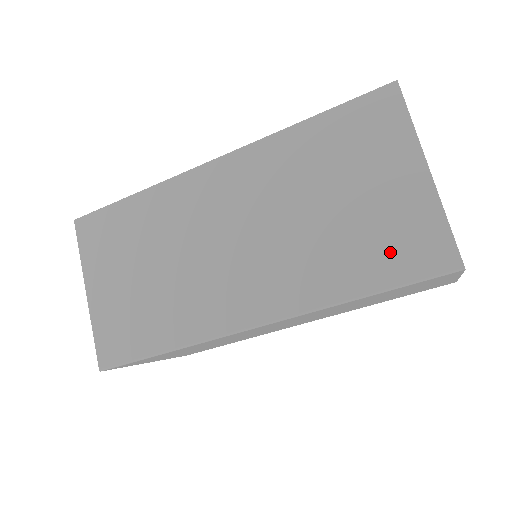
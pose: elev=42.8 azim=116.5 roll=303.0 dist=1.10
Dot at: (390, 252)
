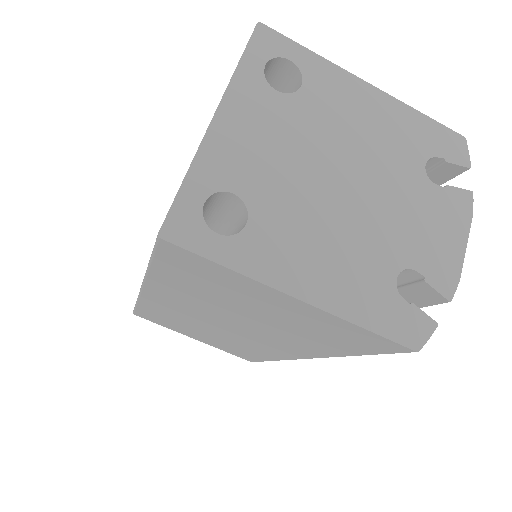
Dot at: occluded
